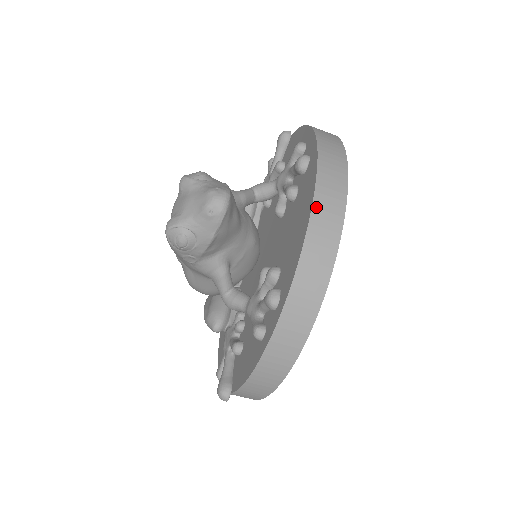
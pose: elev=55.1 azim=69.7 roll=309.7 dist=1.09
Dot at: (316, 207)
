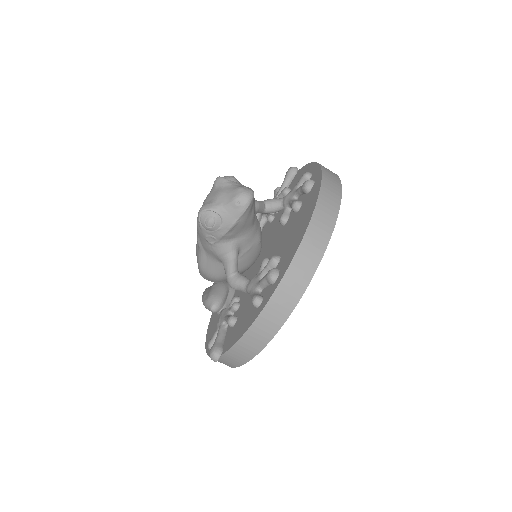
Dot at: (316, 212)
